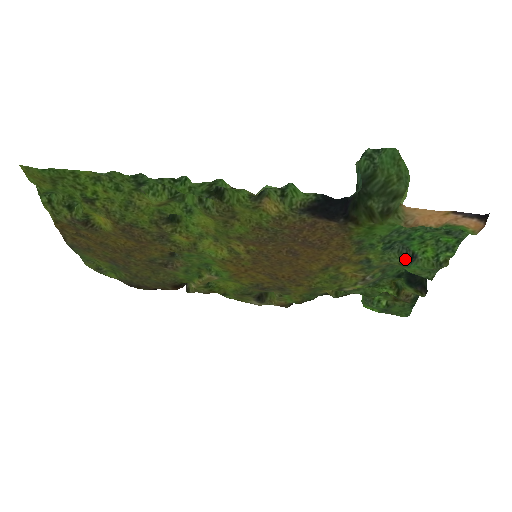
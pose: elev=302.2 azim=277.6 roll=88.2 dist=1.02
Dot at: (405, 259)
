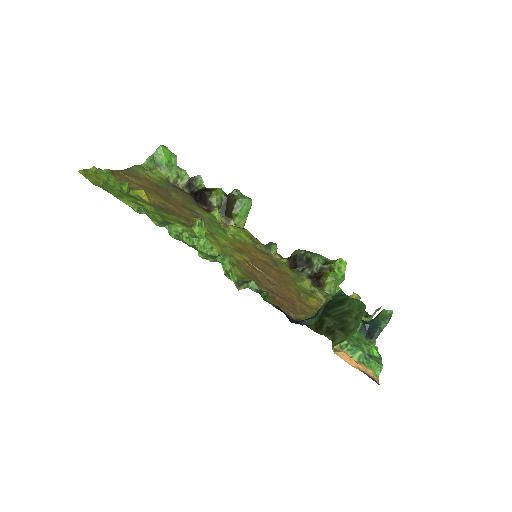
Dot at: occluded
